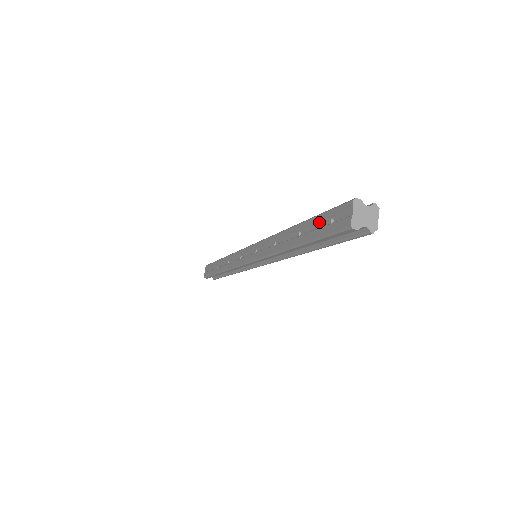
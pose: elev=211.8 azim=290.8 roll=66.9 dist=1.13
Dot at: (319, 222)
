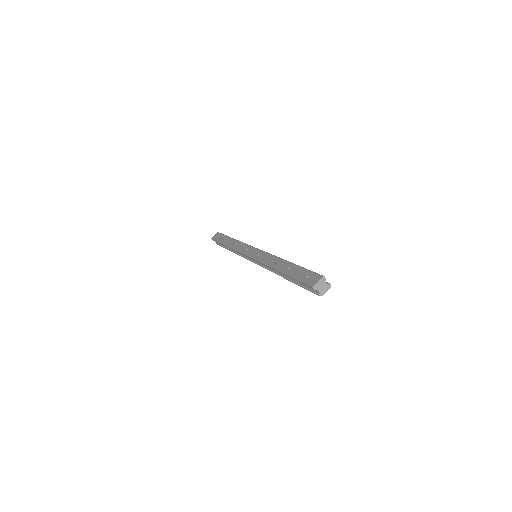
Dot at: (302, 272)
